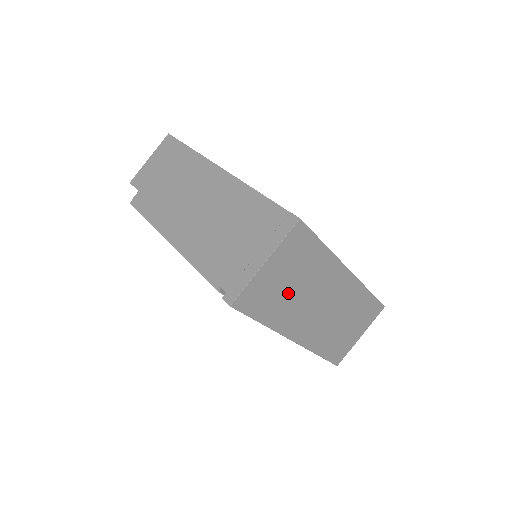
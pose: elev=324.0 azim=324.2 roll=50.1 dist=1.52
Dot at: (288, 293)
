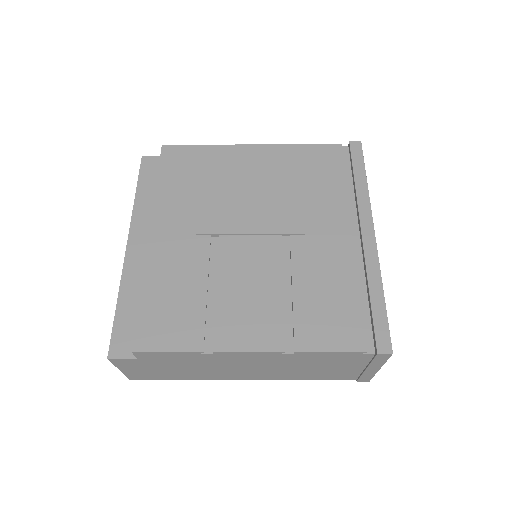
Dot at: occluded
